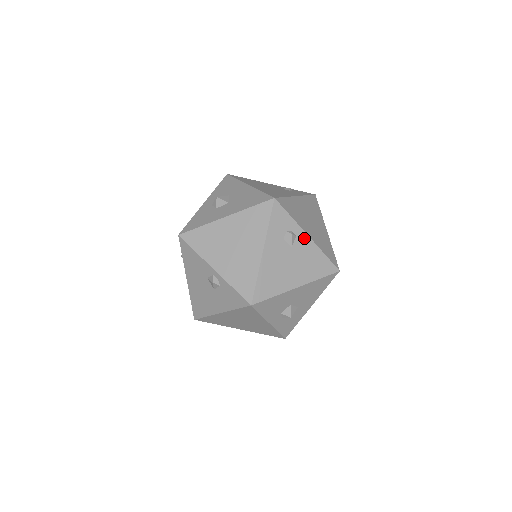
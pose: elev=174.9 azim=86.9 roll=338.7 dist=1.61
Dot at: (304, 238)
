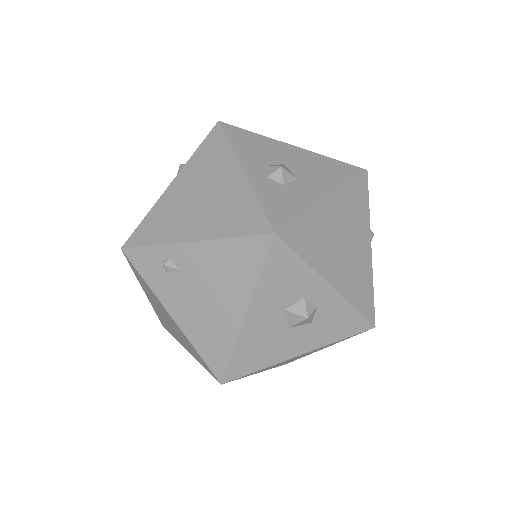
Dot at: occluded
